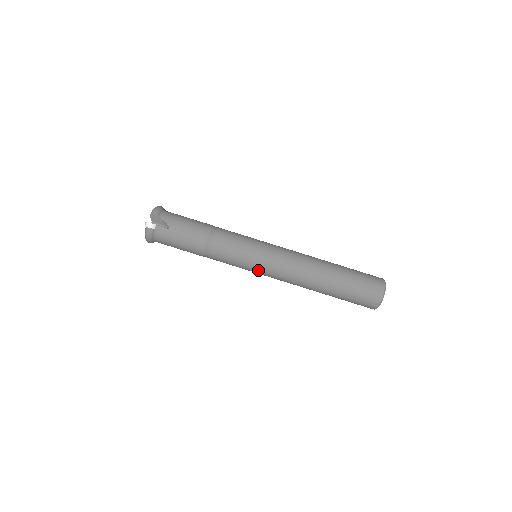
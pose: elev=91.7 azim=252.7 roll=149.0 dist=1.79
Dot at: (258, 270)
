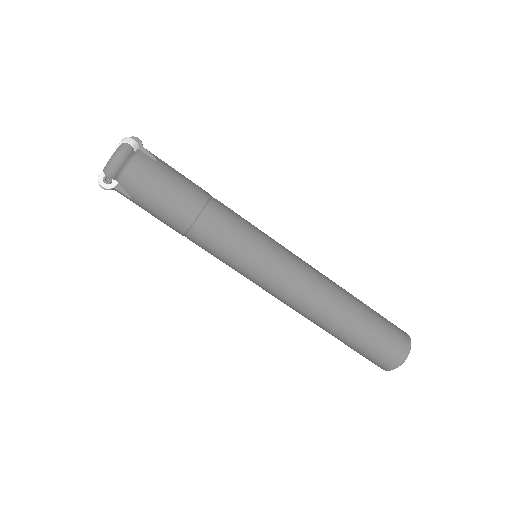
Dot at: occluded
